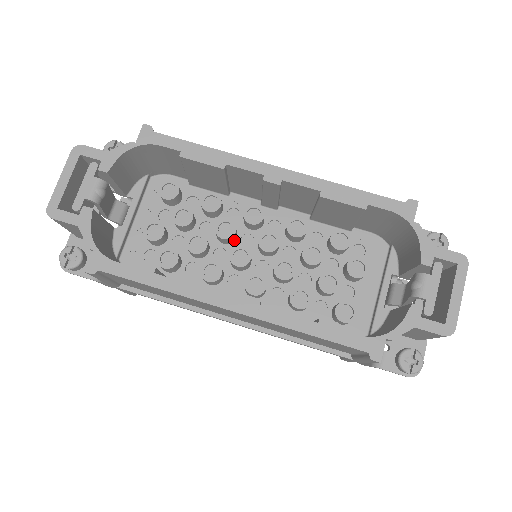
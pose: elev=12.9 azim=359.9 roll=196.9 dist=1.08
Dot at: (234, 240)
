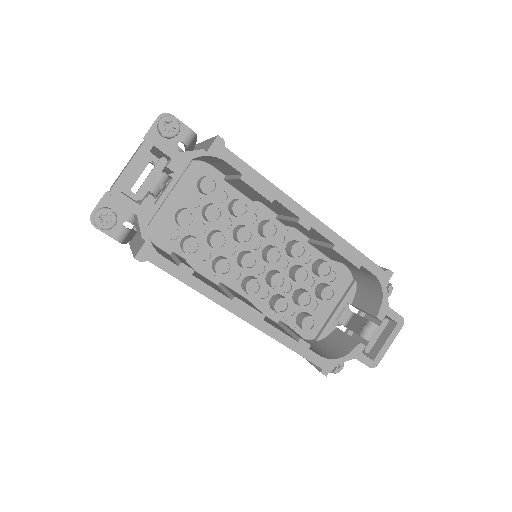
Dot at: occluded
